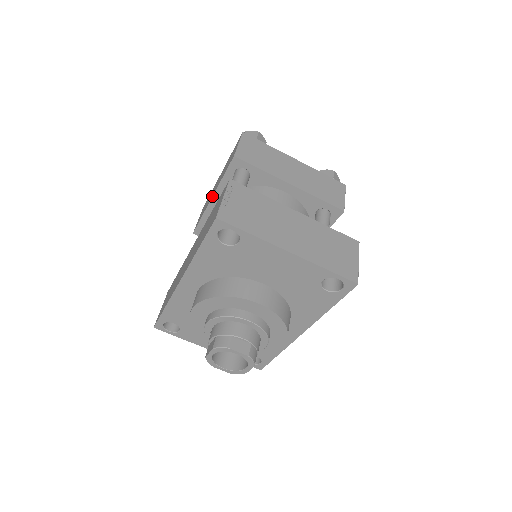
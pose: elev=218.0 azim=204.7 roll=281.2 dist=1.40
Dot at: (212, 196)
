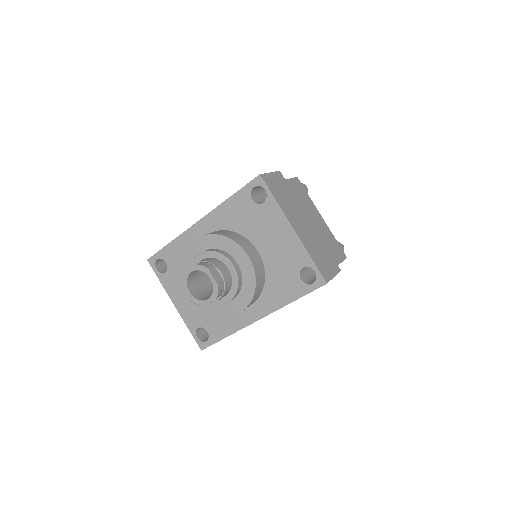
Dot at: occluded
